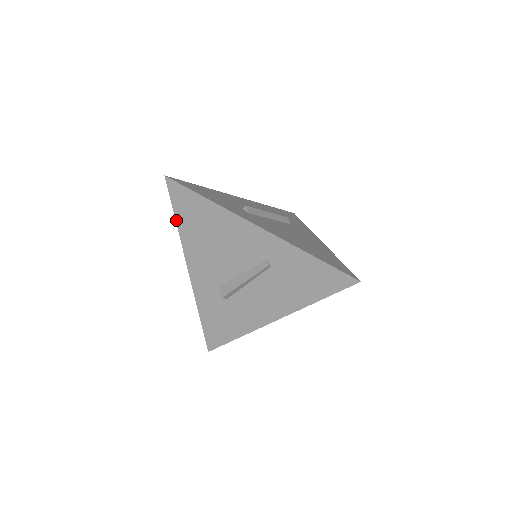
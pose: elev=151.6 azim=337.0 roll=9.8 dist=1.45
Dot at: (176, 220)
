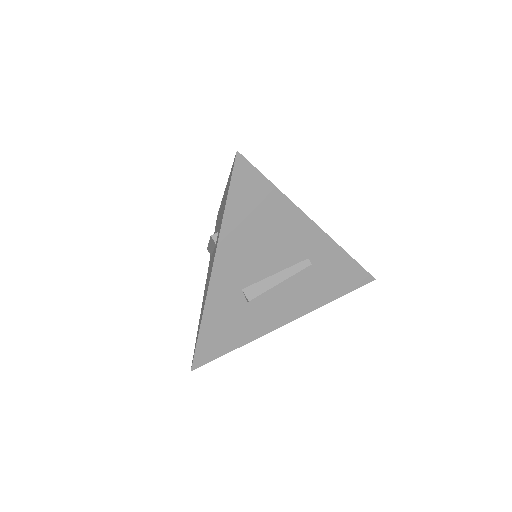
Dot at: (226, 206)
